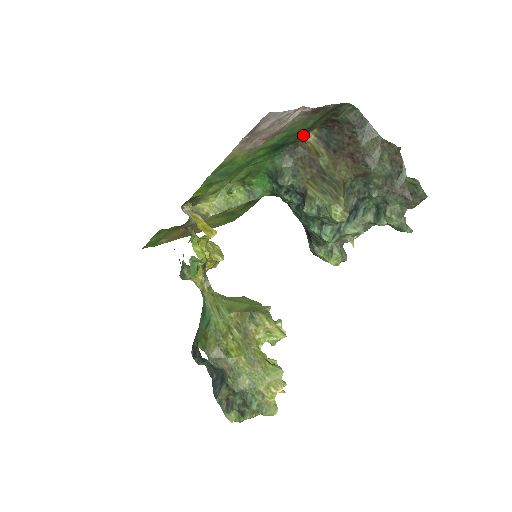
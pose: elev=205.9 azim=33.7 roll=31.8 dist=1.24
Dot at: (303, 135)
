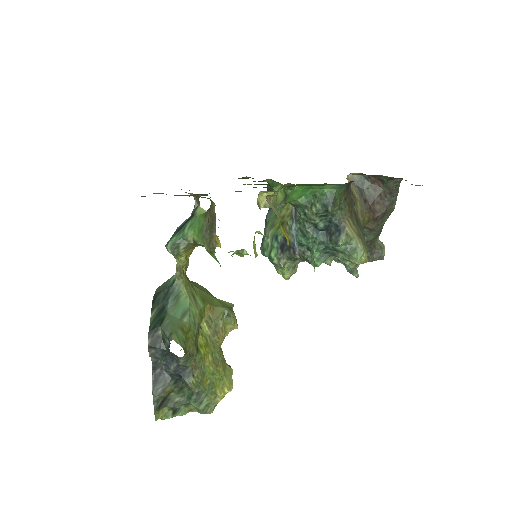
Dot at: occluded
